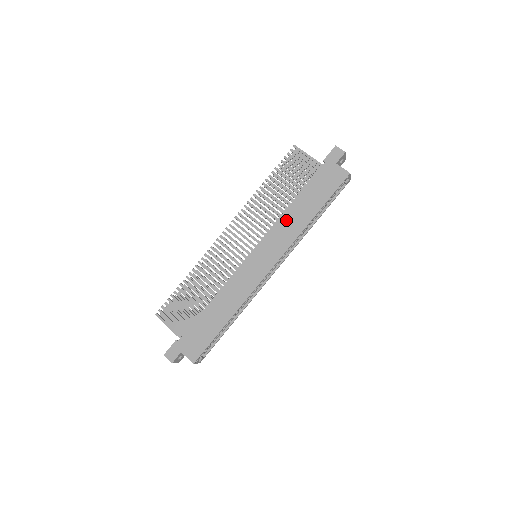
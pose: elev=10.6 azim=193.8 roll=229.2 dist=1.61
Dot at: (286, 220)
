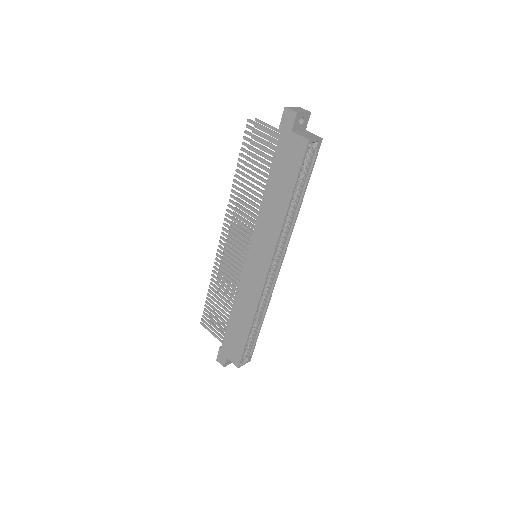
Dot at: (264, 215)
